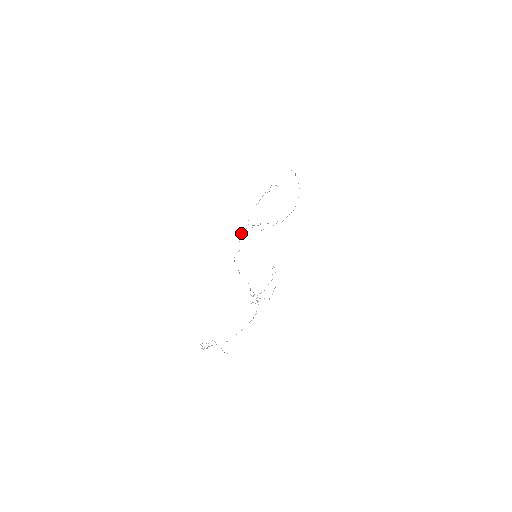
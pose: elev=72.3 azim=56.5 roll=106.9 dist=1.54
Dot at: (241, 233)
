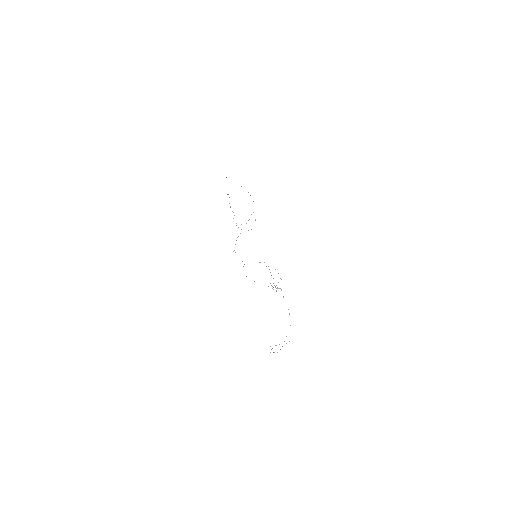
Dot at: occluded
